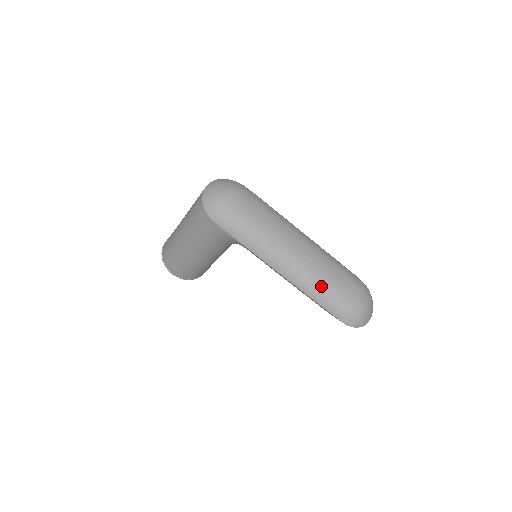
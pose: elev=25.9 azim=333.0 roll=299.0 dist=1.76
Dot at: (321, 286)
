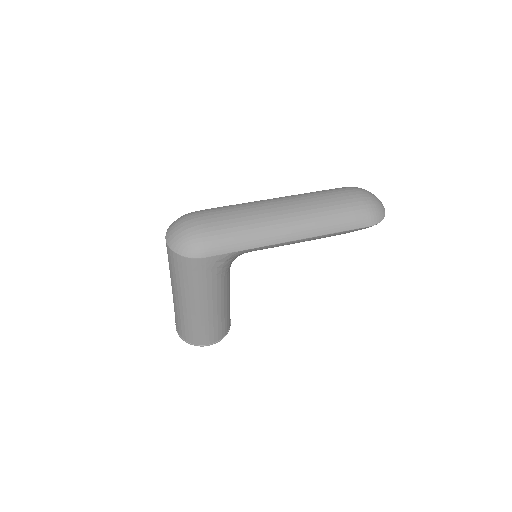
Dot at: (328, 217)
